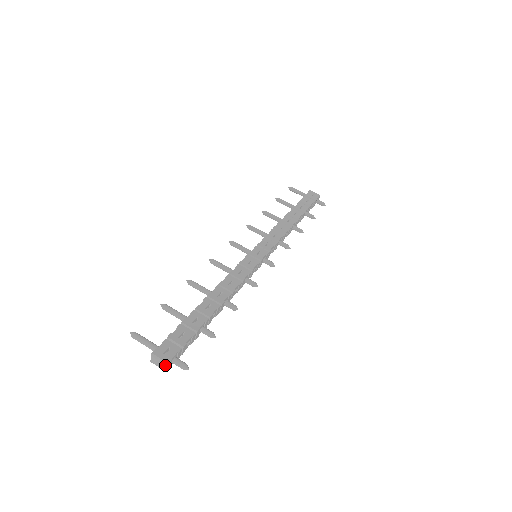
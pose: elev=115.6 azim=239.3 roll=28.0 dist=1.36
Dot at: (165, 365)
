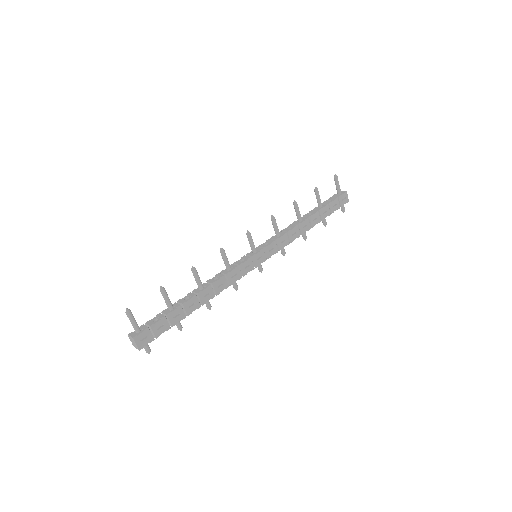
Dot at: occluded
